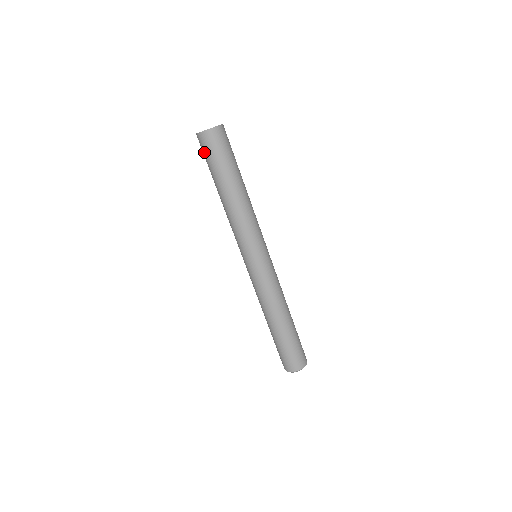
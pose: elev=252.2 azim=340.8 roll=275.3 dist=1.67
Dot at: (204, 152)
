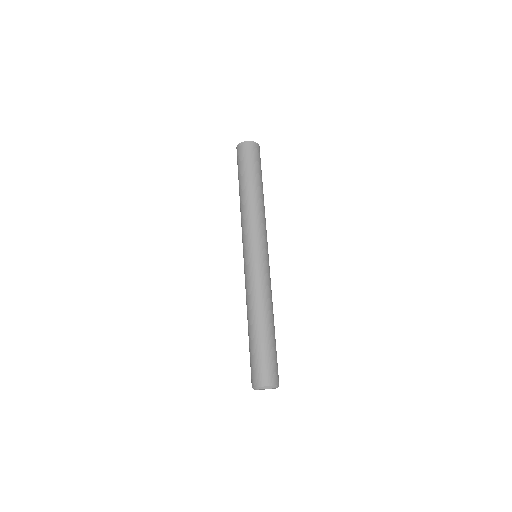
Dot at: (239, 158)
